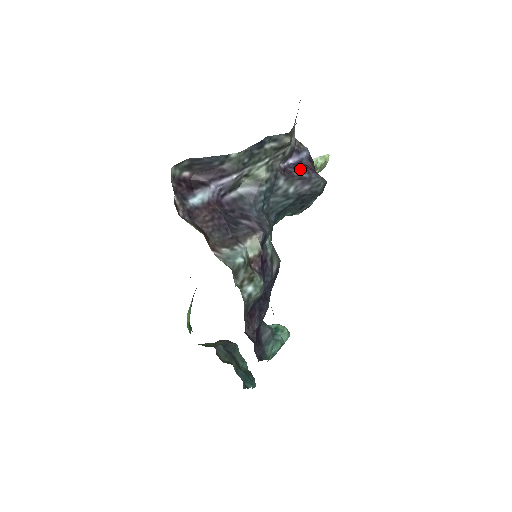
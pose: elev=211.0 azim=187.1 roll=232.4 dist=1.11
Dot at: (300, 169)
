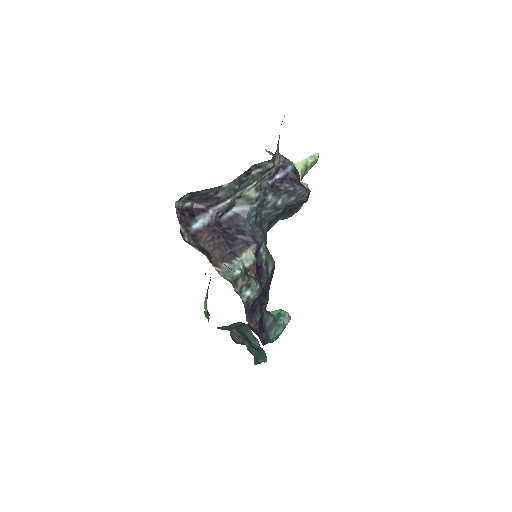
Dot at: (286, 183)
